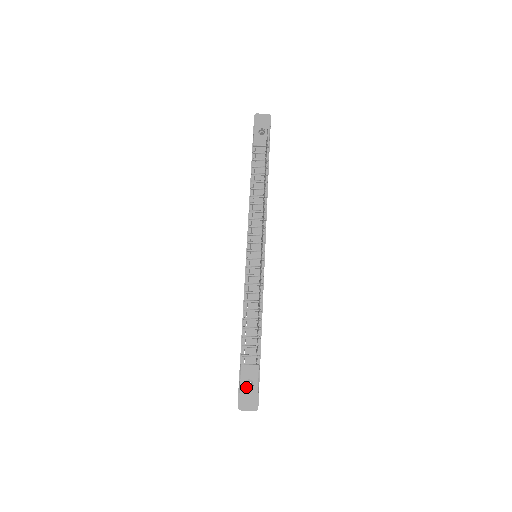
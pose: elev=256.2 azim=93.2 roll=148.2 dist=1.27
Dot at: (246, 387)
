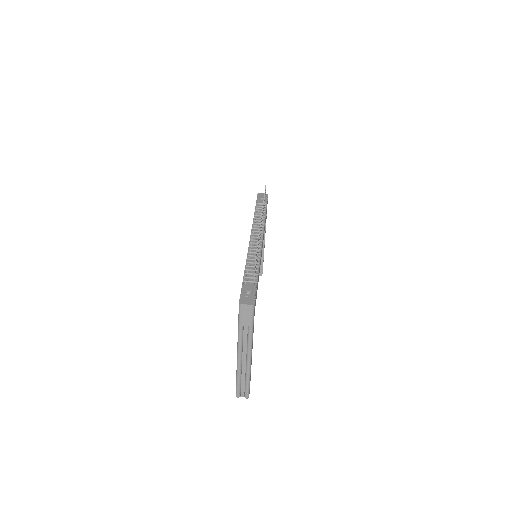
Dot at: (246, 294)
